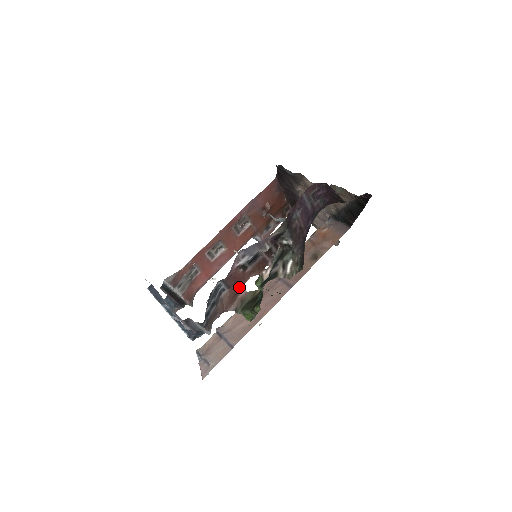
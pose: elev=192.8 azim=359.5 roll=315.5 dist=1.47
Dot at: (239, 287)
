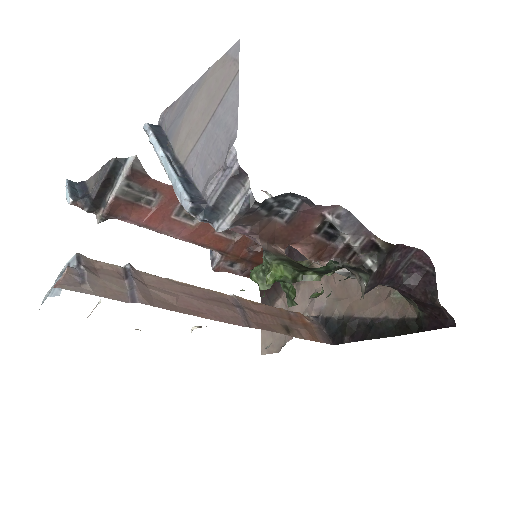
Dot at: (288, 238)
